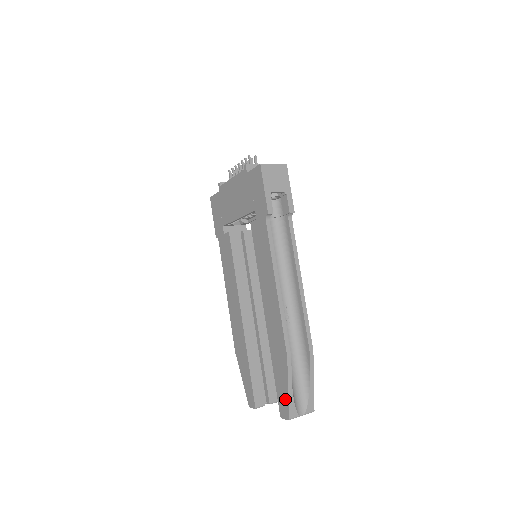
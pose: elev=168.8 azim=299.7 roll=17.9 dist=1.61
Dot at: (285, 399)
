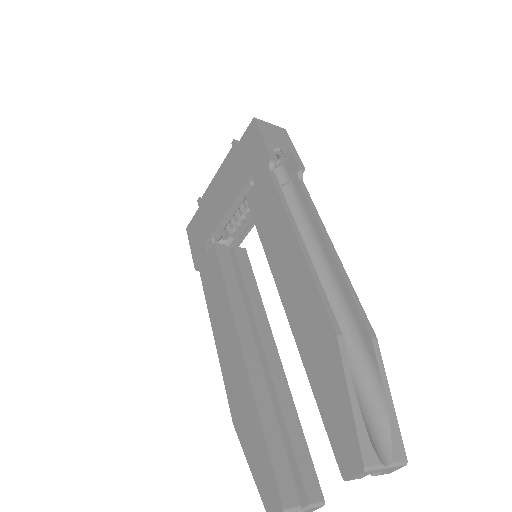
Dot at: (347, 426)
